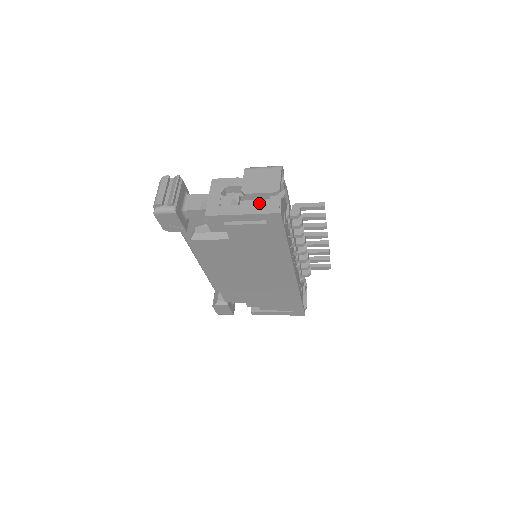
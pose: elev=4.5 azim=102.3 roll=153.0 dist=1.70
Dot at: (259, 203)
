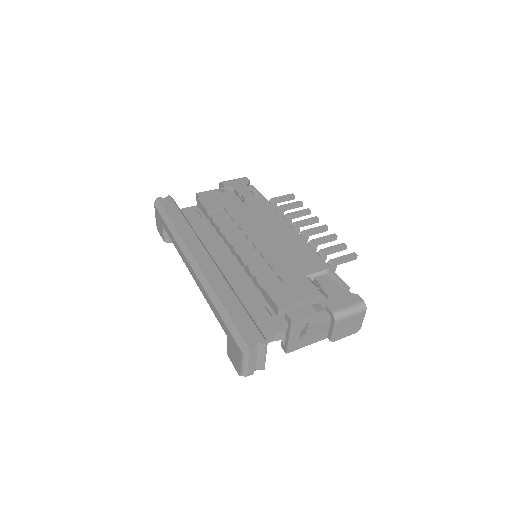
Dot at: occluded
